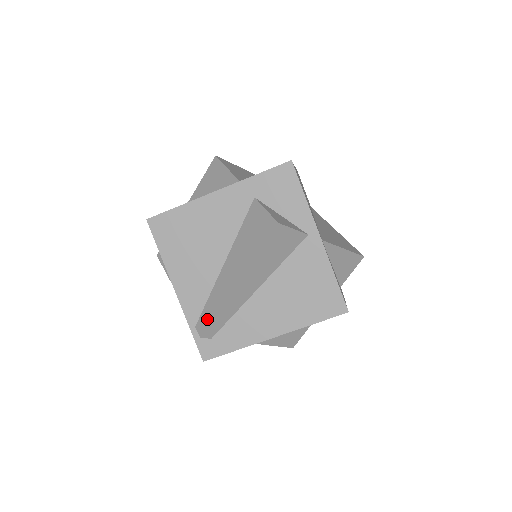
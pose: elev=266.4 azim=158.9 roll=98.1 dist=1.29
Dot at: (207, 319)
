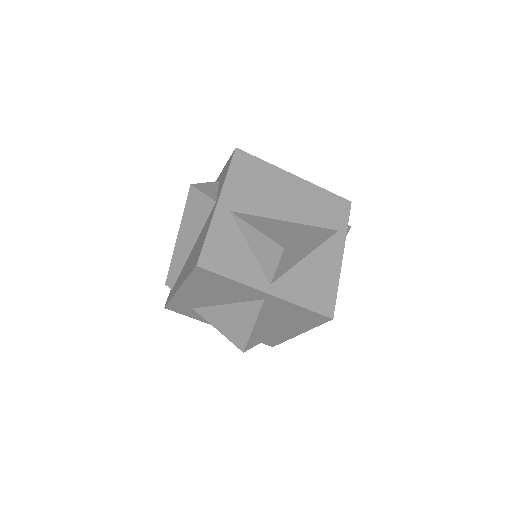
Dot at: occluded
